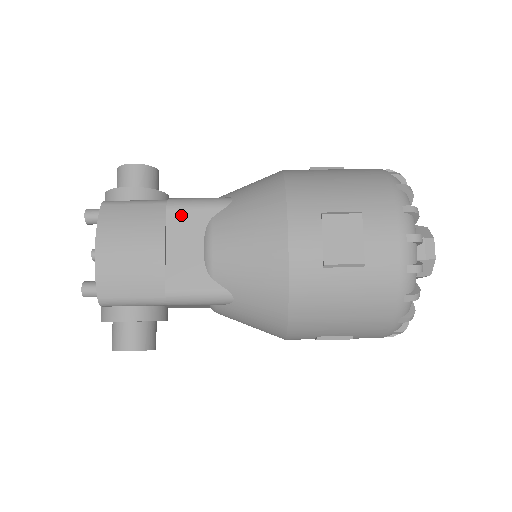
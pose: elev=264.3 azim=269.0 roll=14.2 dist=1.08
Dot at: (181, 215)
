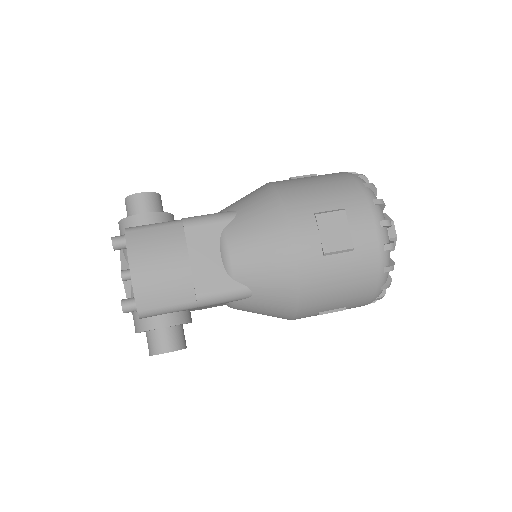
Dot at: (197, 231)
